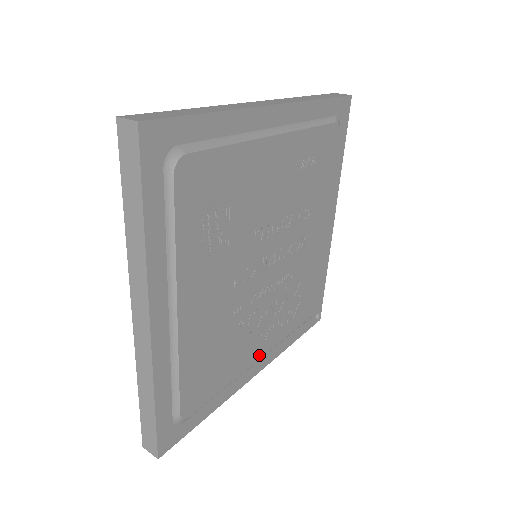
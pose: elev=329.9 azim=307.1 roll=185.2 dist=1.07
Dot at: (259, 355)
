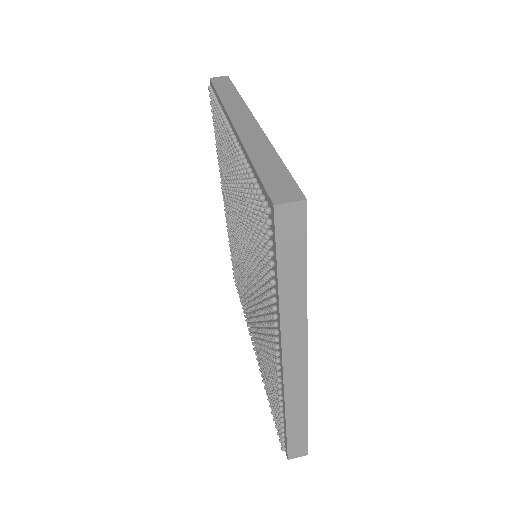
Dot at: occluded
